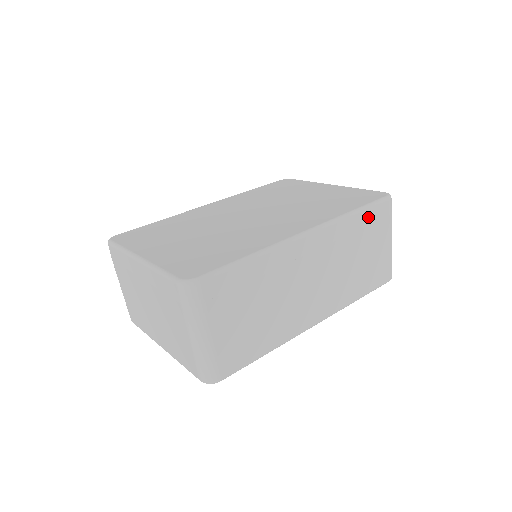
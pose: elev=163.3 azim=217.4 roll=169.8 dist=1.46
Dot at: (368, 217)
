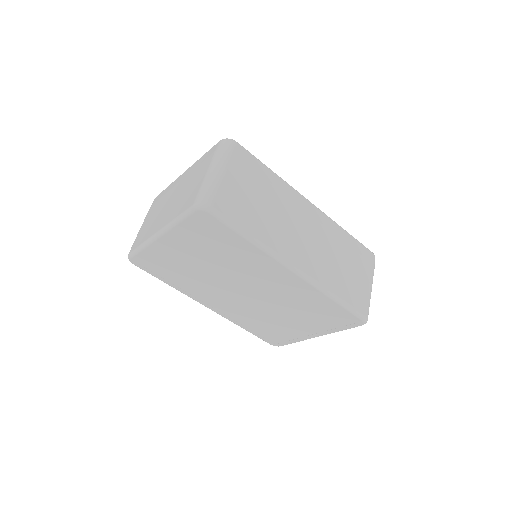
Dot at: (355, 245)
